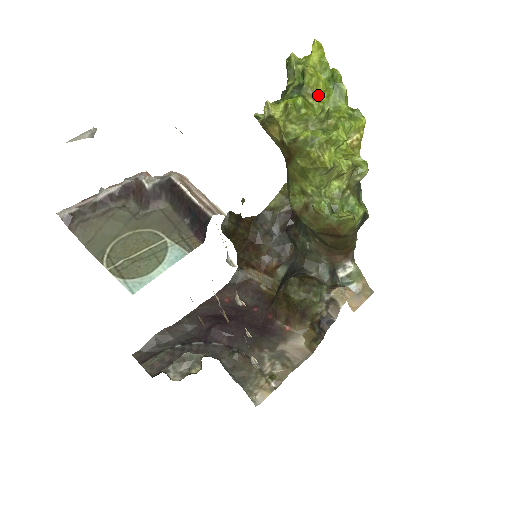
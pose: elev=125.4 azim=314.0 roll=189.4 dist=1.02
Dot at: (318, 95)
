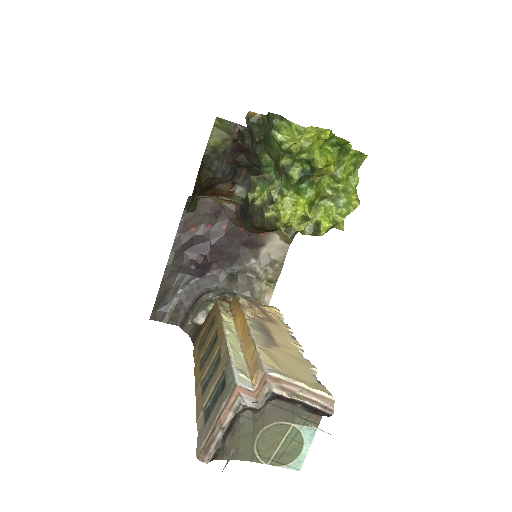
Dot at: (327, 174)
